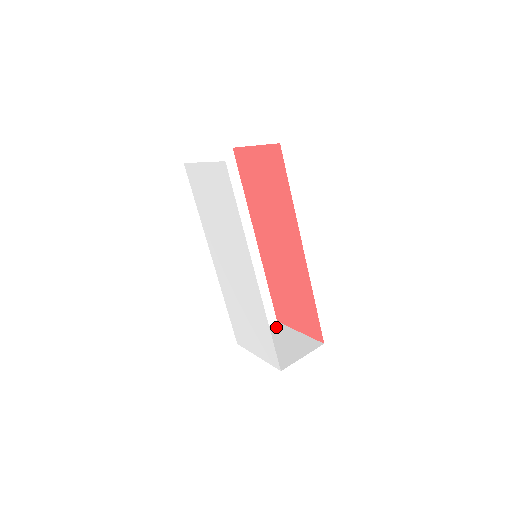
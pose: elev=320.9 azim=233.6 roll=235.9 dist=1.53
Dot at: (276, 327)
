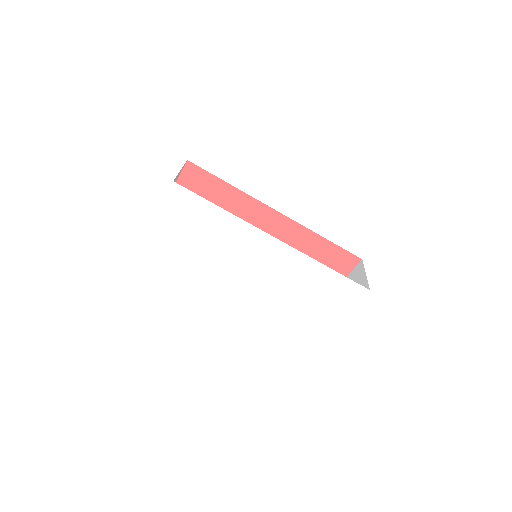
Dot at: occluded
